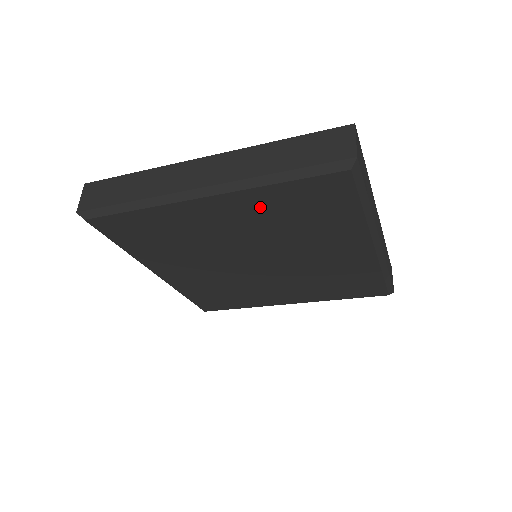
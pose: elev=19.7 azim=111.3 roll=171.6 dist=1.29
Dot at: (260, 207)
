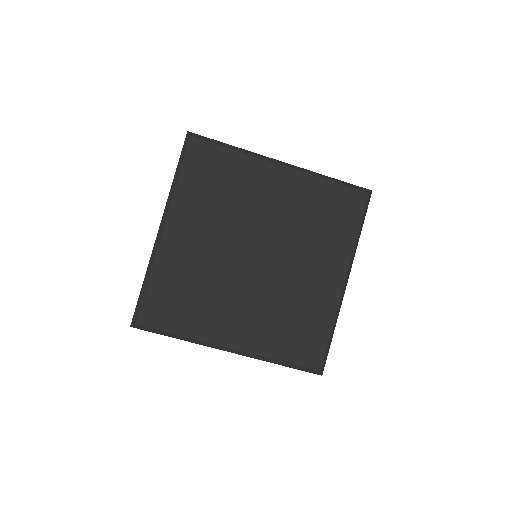
Dot at: (306, 194)
